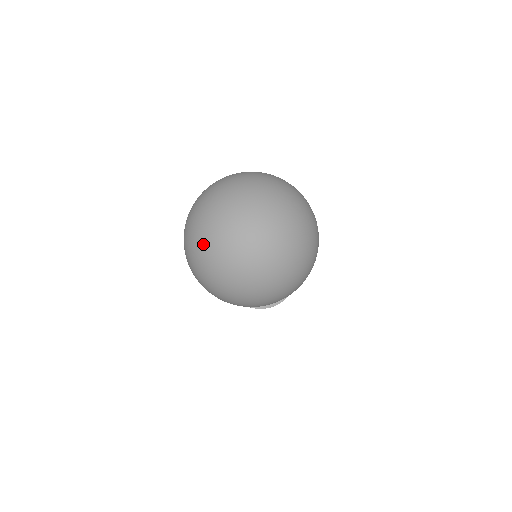
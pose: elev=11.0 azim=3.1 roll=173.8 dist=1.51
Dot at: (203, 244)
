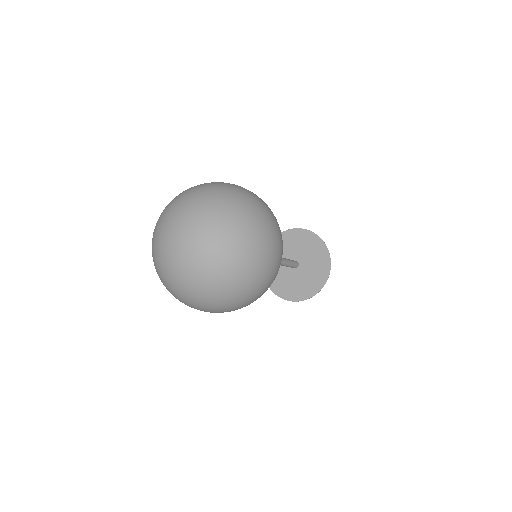
Dot at: (153, 243)
